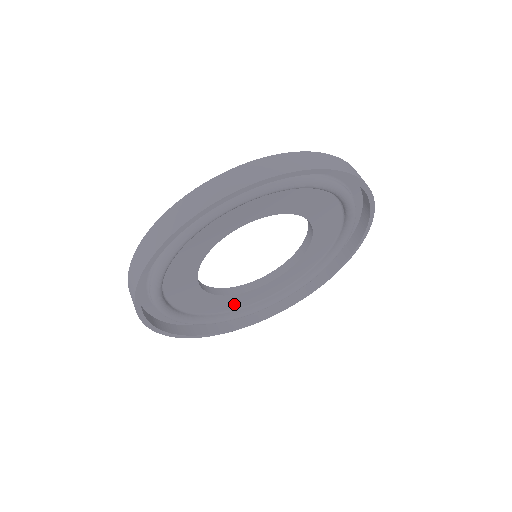
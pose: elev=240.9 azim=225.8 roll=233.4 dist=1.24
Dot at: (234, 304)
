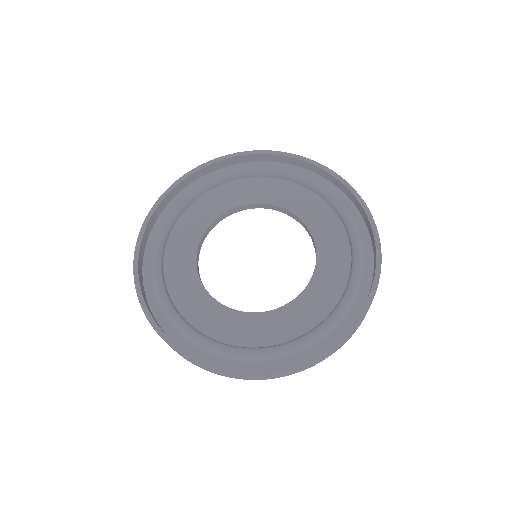
Dot at: (209, 322)
